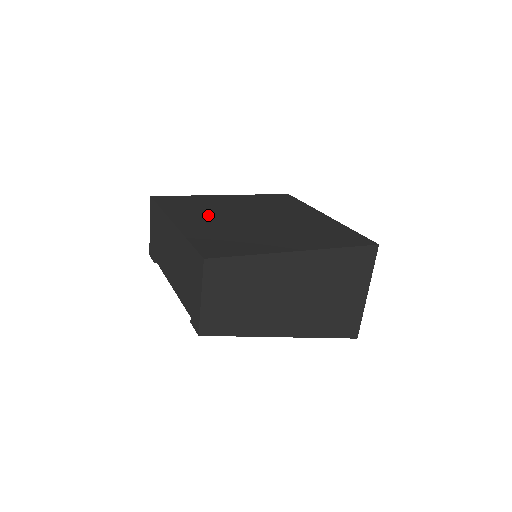
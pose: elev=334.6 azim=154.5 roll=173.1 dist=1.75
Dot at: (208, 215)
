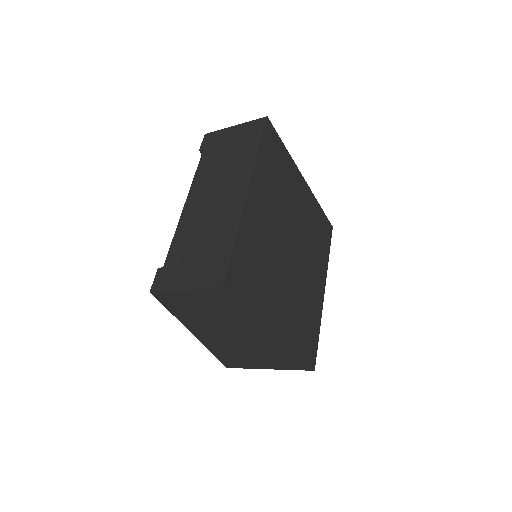
Dot at: (274, 206)
